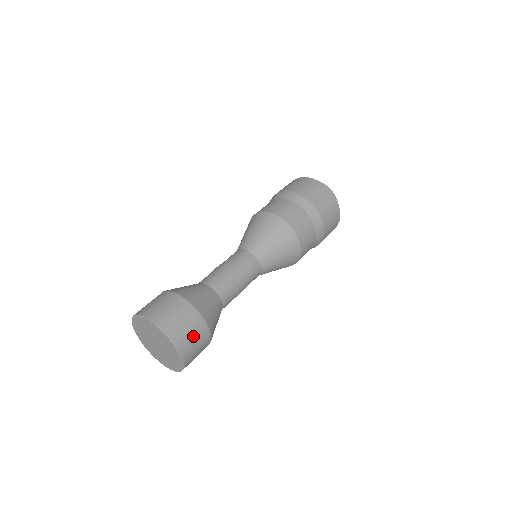
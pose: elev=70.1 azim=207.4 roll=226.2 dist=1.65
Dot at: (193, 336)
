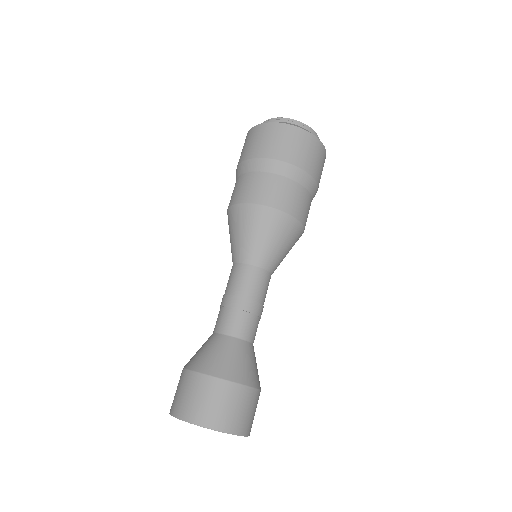
Dot at: (239, 408)
